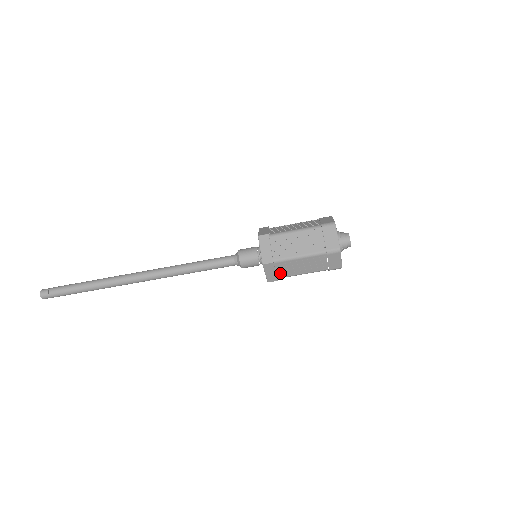
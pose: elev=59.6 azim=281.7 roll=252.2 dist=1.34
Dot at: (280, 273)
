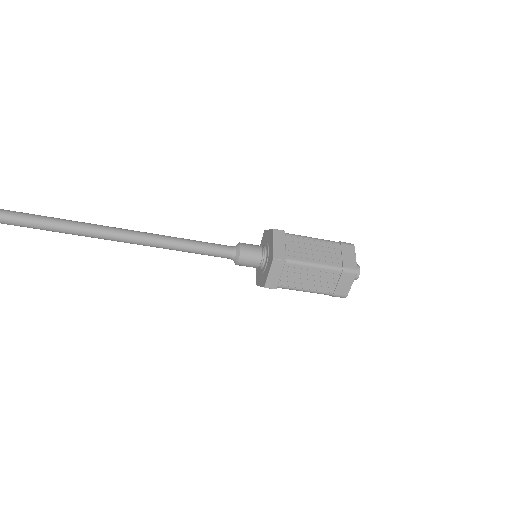
Dot at: occluded
